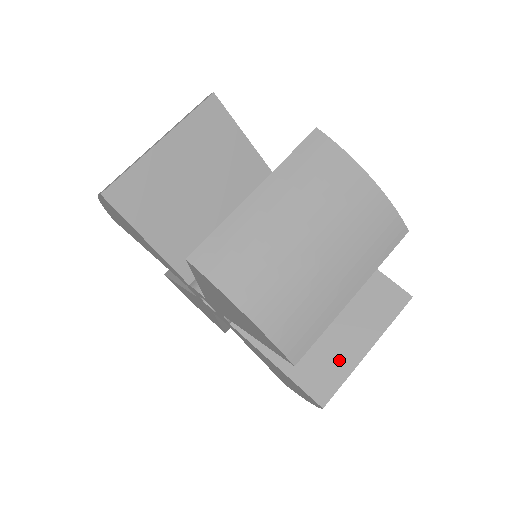
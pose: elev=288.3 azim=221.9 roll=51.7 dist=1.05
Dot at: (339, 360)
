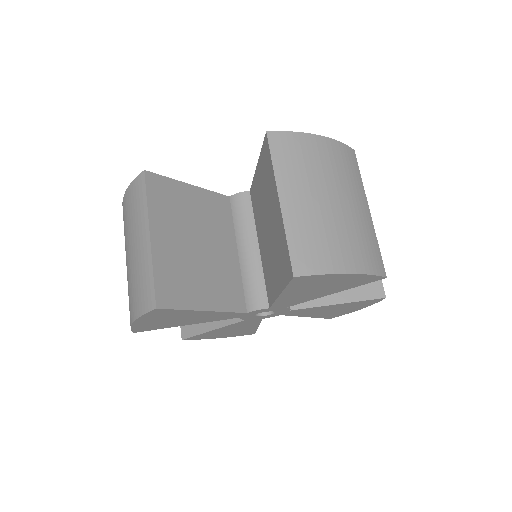
Dot at: occluded
